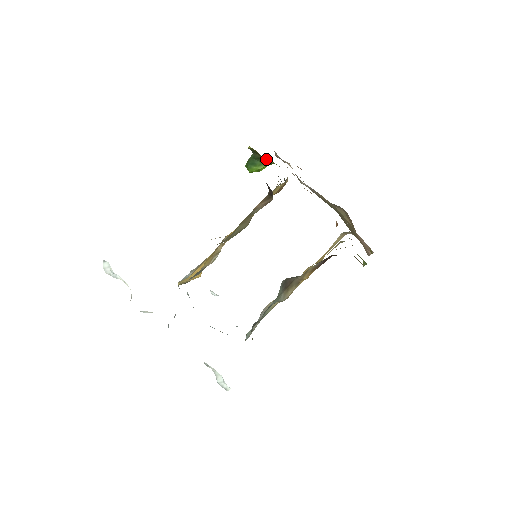
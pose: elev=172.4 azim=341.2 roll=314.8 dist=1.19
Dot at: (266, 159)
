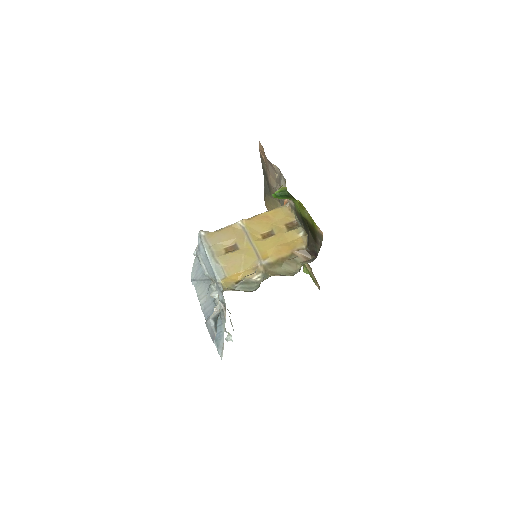
Dot at: (292, 198)
